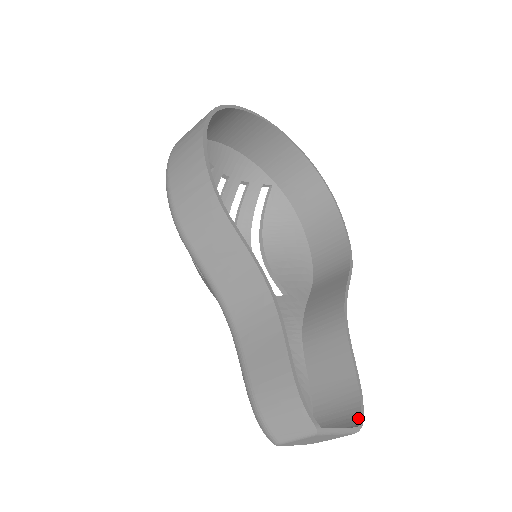
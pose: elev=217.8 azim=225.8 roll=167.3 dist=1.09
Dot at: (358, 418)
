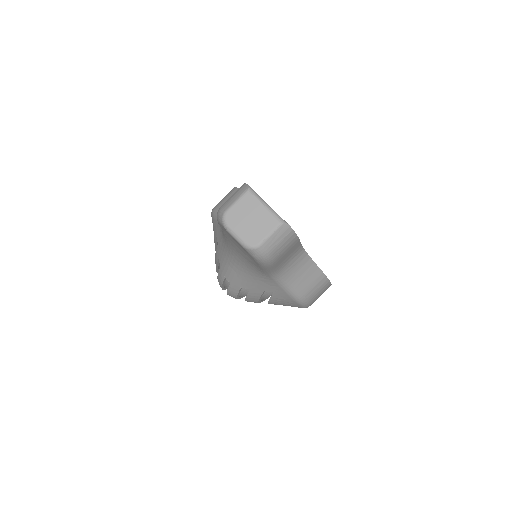
Dot at: (287, 226)
